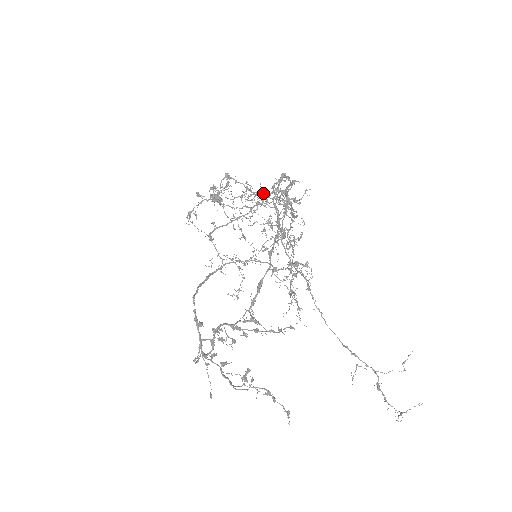
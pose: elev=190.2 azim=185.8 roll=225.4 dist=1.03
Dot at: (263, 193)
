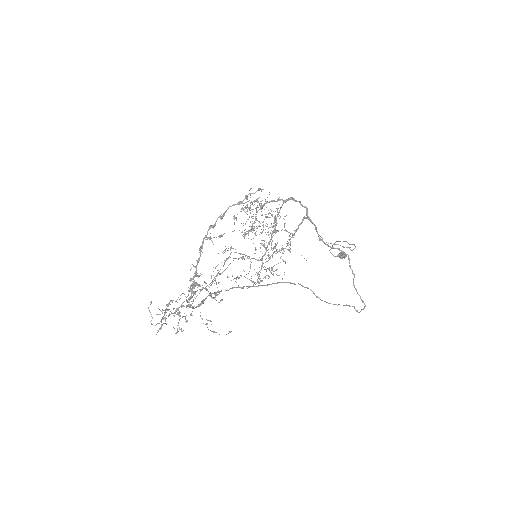
Dot at: occluded
